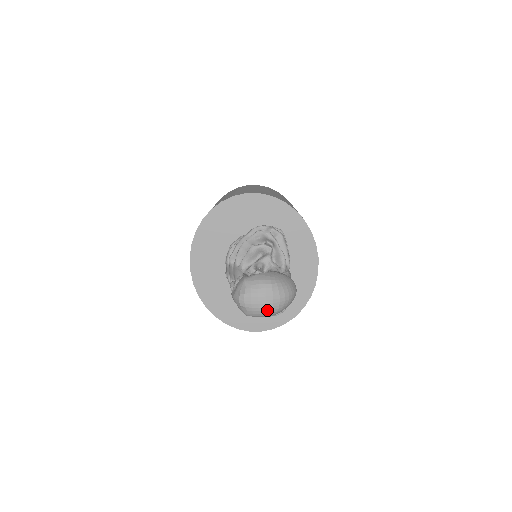
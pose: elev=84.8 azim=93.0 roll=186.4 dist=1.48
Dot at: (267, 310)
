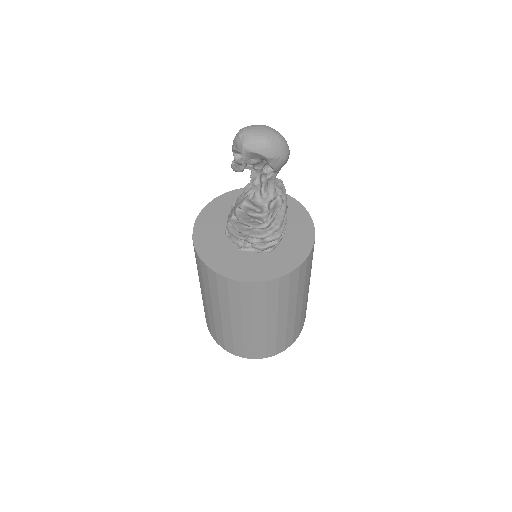
Dot at: (262, 136)
